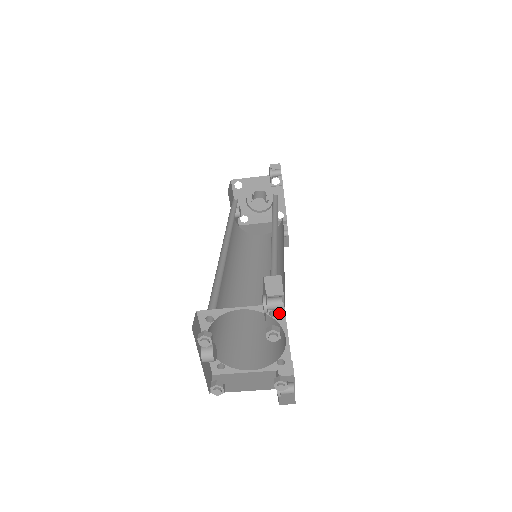
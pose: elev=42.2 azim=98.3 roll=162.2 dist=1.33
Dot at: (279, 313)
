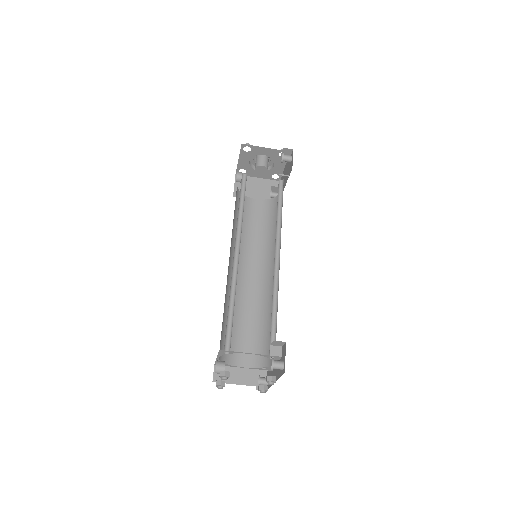
Dot at: (276, 358)
